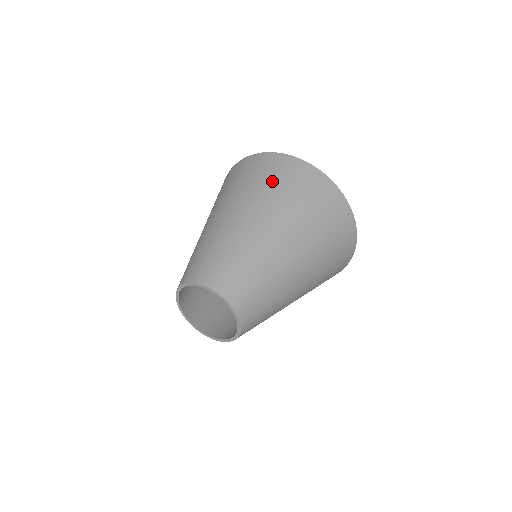
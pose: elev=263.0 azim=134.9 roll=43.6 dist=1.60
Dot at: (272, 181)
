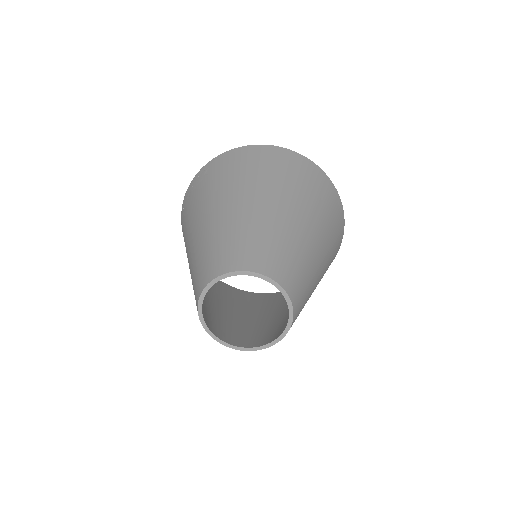
Dot at: (228, 172)
